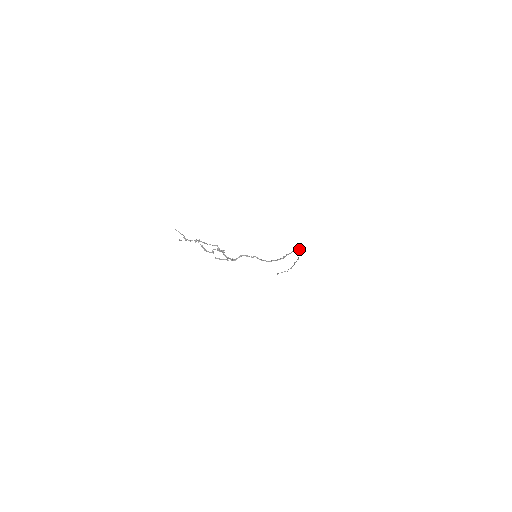
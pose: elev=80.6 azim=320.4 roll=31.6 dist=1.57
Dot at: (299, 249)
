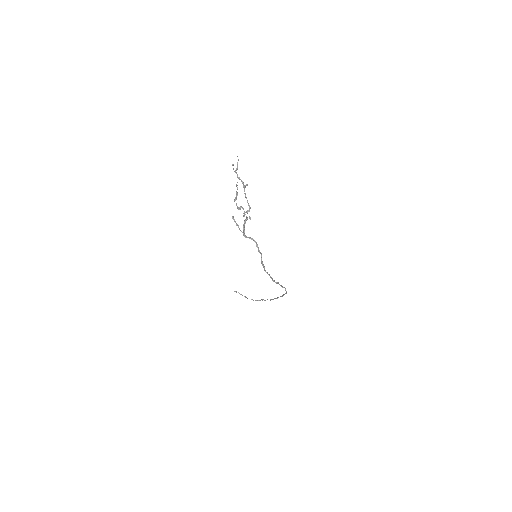
Dot at: occluded
